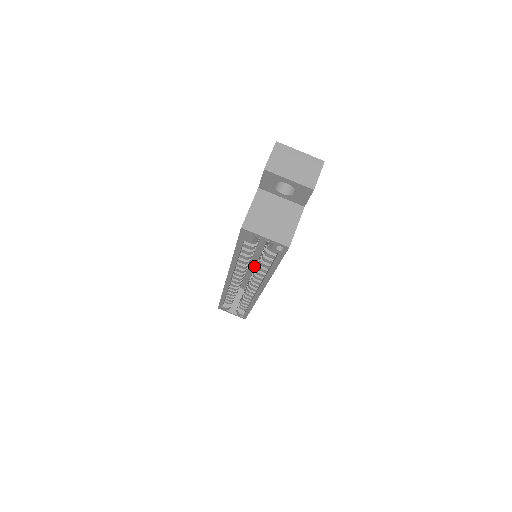
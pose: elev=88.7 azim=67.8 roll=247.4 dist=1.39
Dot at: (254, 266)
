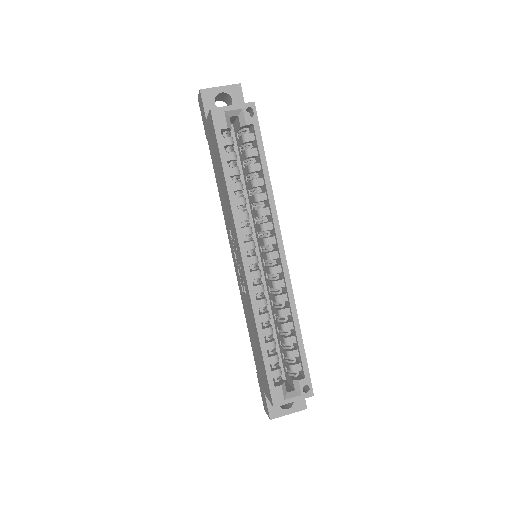
Dot at: (265, 284)
